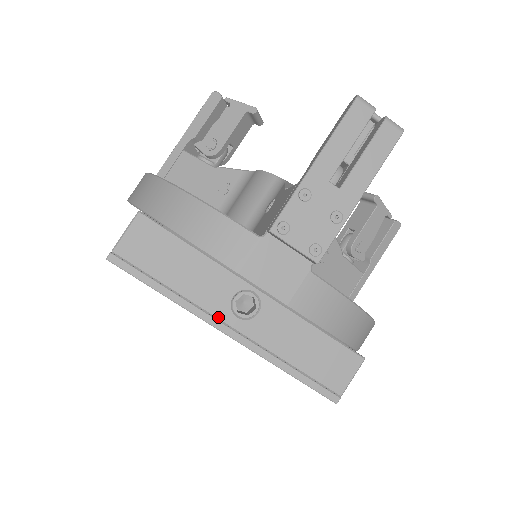
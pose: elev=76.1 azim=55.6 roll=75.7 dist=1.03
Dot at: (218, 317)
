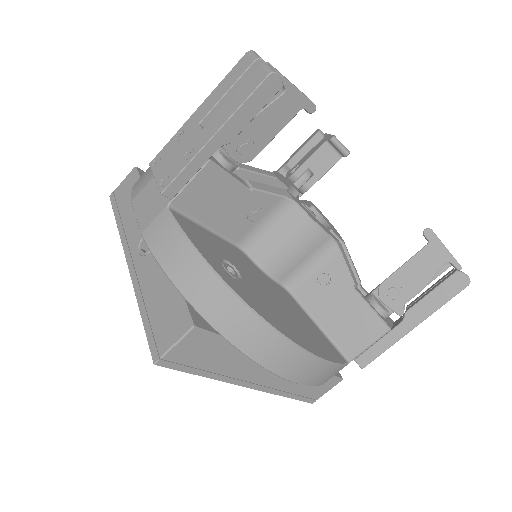
Dot at: (130, 249)
